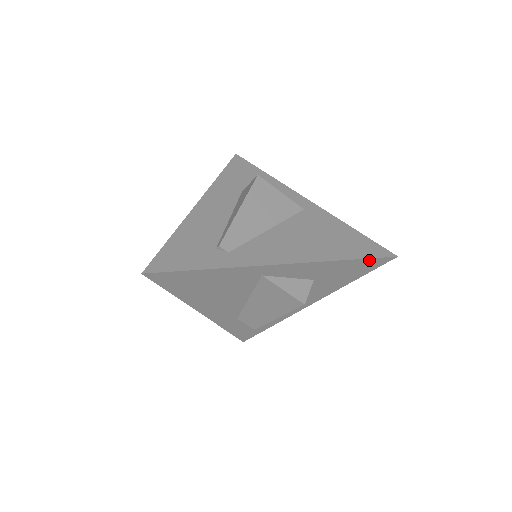
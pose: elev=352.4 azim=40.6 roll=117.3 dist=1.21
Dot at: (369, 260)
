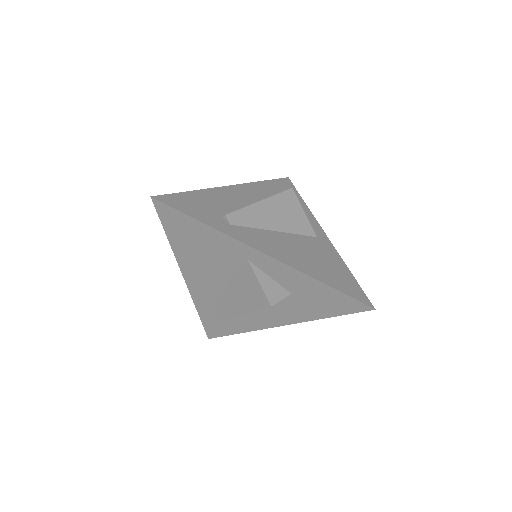
Dot at: (348, 298)
